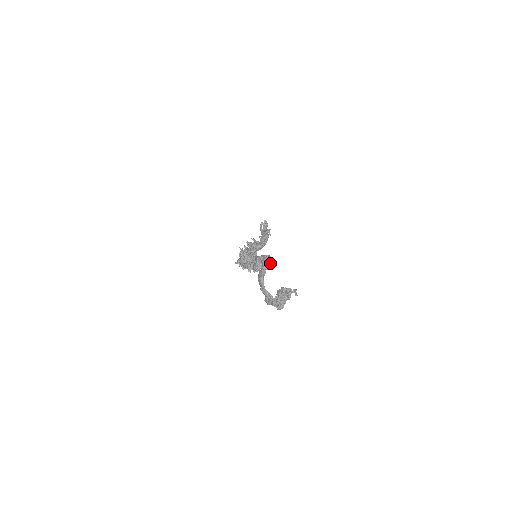
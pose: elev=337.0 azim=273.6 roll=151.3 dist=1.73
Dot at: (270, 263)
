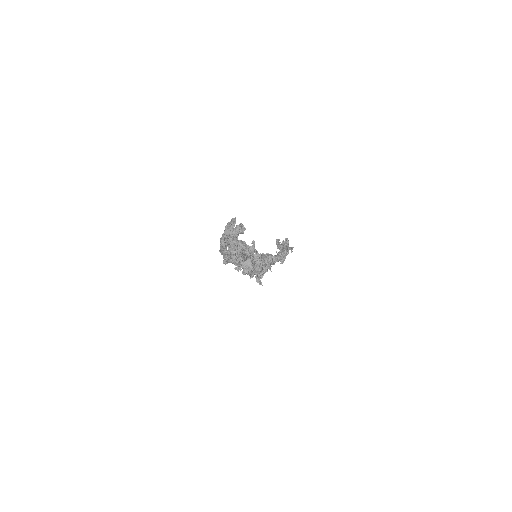
Dot at: (240, 230)
